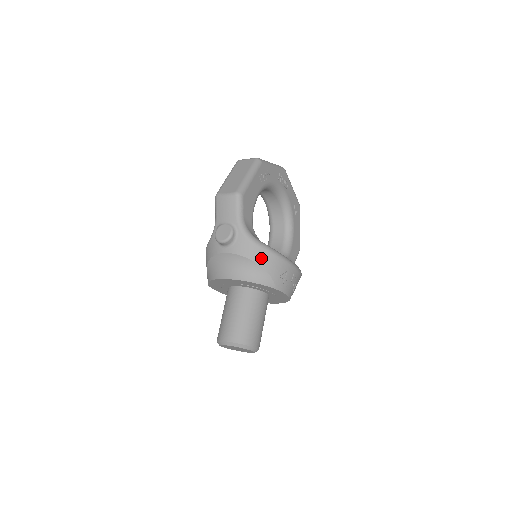
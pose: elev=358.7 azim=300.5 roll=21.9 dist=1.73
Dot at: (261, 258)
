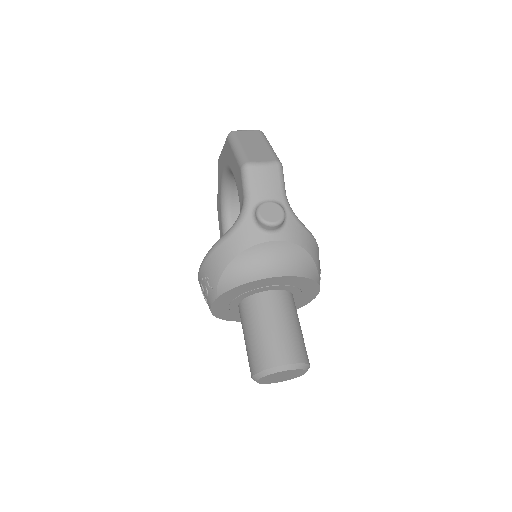
Dot at: (311, 246)
